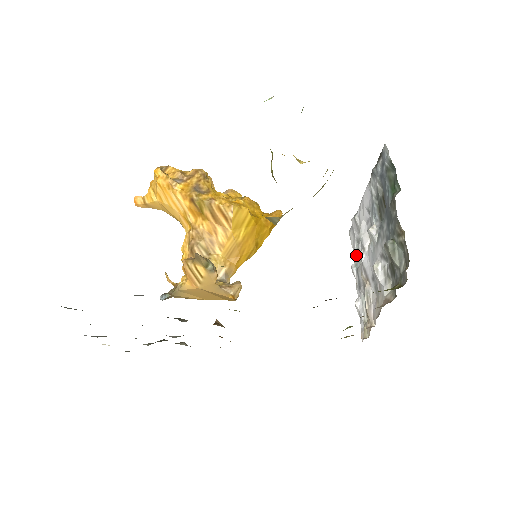
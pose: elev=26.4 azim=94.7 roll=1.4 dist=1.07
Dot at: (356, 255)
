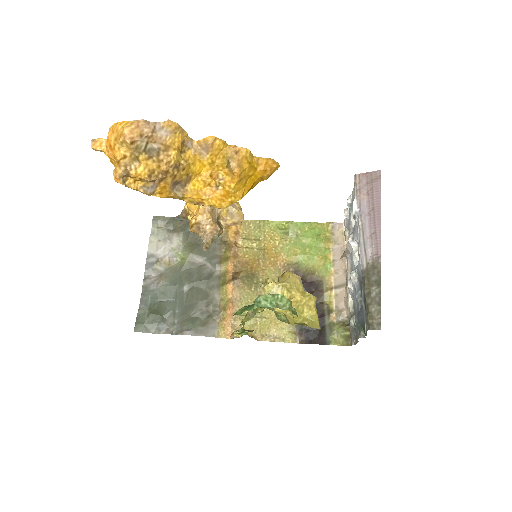
Dot at: occluded
